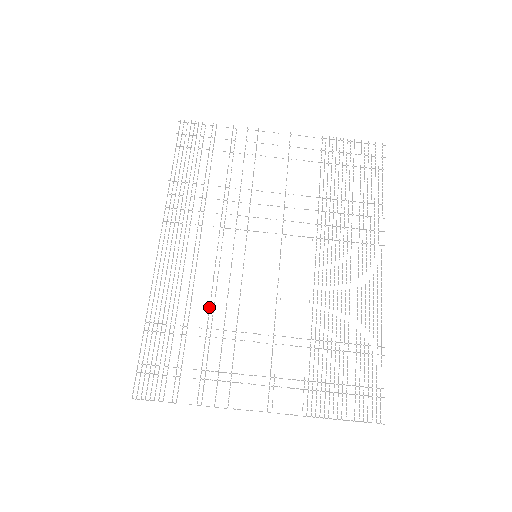
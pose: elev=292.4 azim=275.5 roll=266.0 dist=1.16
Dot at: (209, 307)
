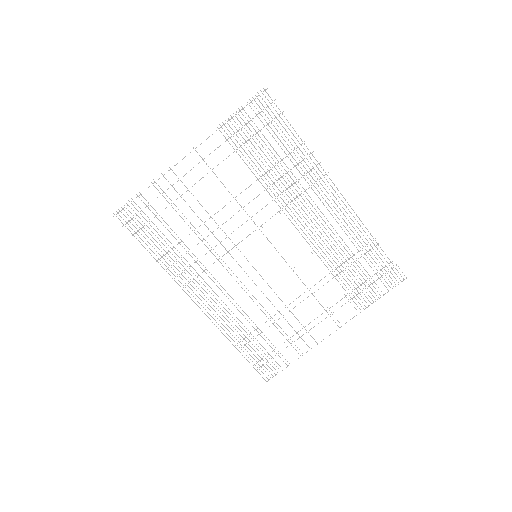
Dot at: occluded
